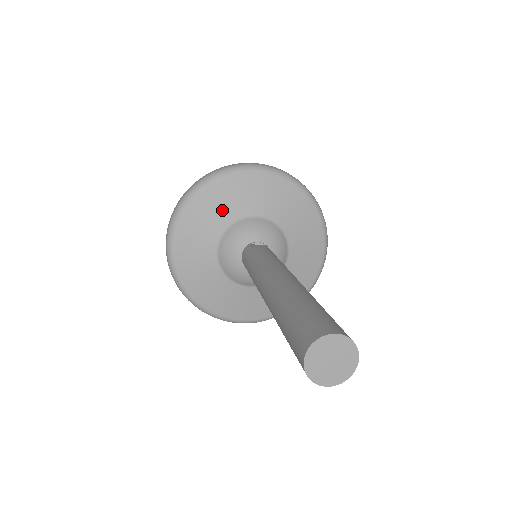
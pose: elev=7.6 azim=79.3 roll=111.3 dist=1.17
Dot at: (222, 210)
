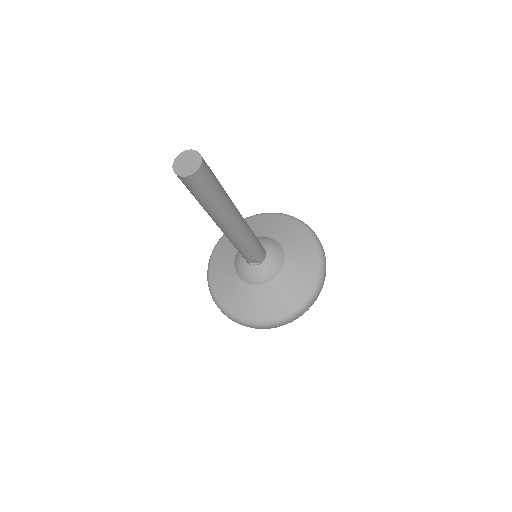
Dot at: occluded
